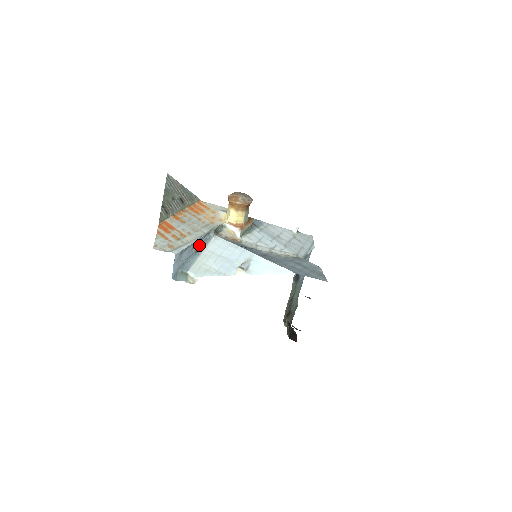
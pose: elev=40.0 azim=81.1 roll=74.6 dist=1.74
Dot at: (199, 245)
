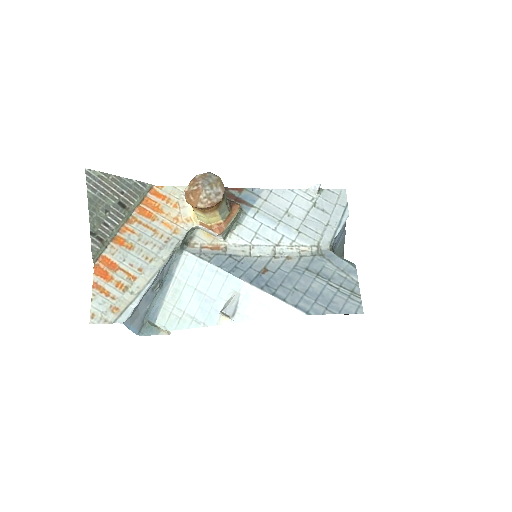
Dot at: (163, 275)
